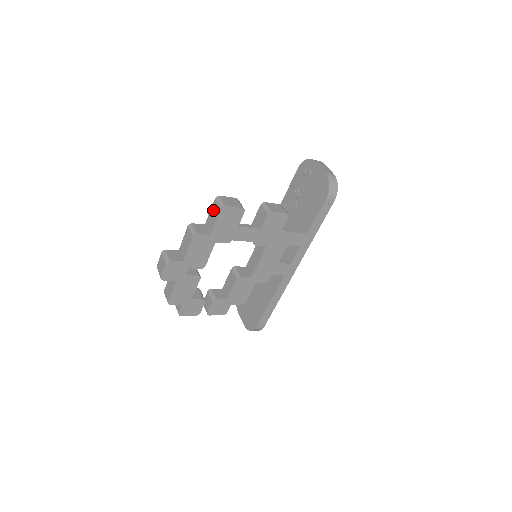
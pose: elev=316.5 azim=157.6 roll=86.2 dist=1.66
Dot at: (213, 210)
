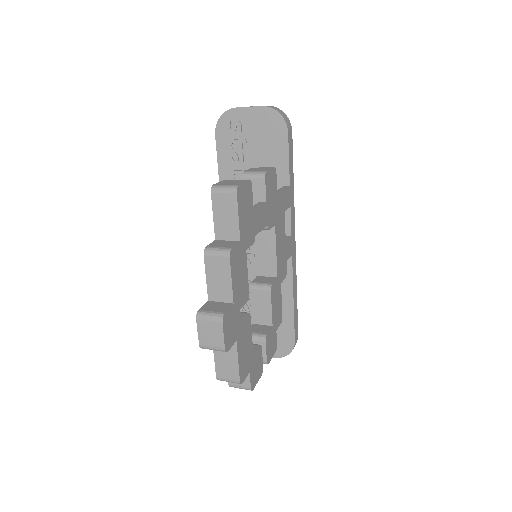
Dot at: (220, 208)
